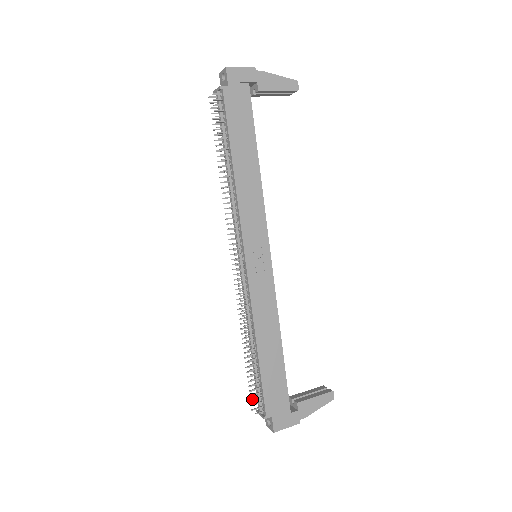
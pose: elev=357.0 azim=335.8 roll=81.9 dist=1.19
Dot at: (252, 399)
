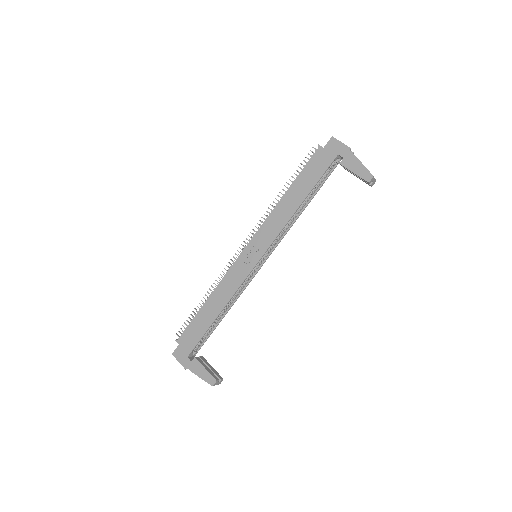
Dot at: occluded
